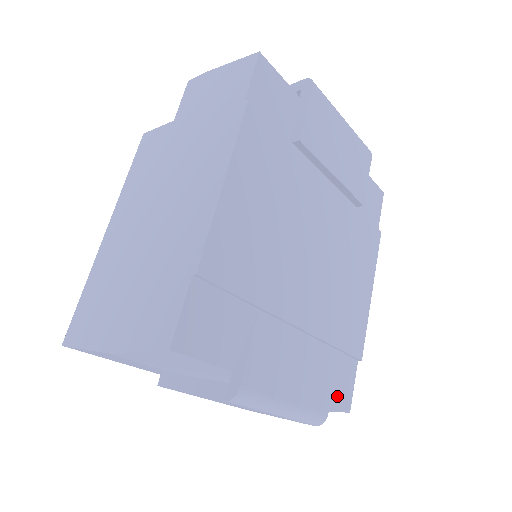
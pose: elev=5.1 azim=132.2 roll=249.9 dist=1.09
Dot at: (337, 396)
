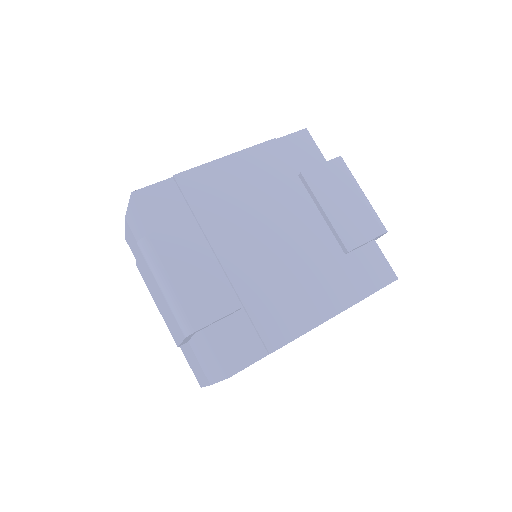
Dot at: (224, 350)
